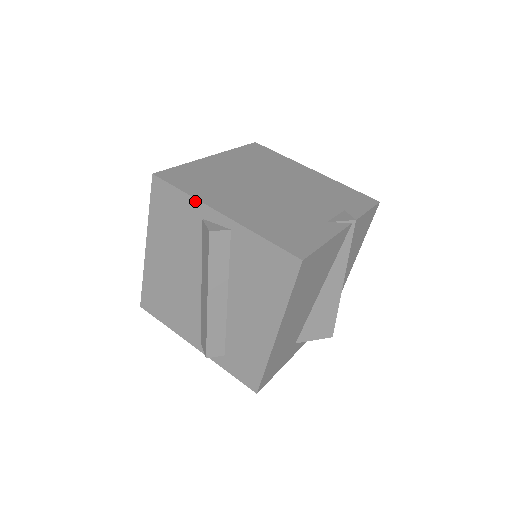
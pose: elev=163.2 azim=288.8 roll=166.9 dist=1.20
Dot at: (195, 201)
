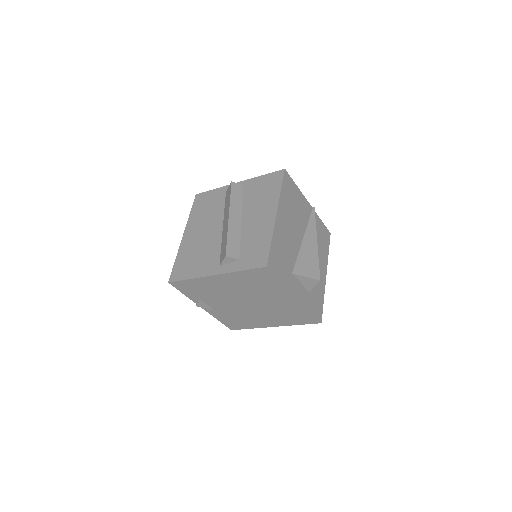
Dot at: (222, 188)
